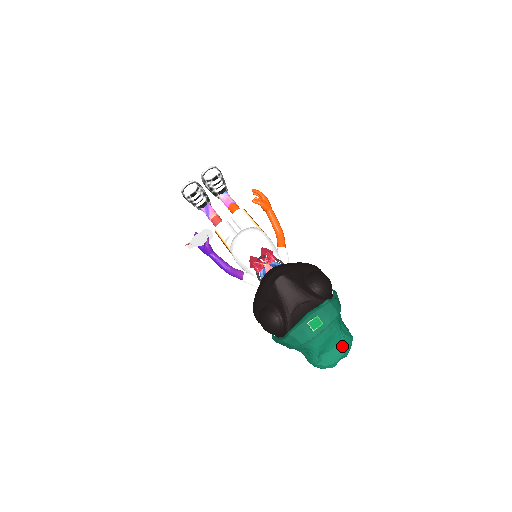
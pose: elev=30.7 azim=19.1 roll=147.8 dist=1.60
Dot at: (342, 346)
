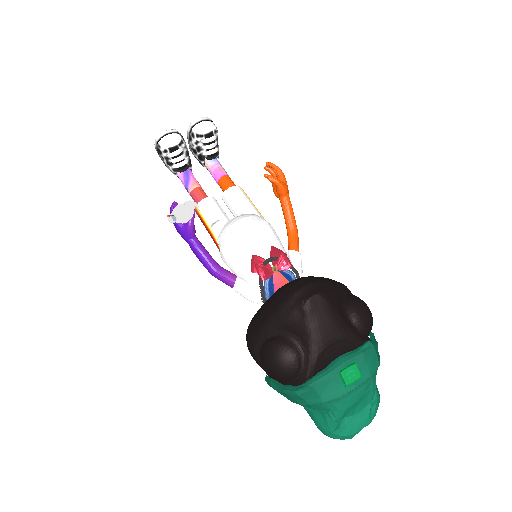
Dot at: (370, 410)
